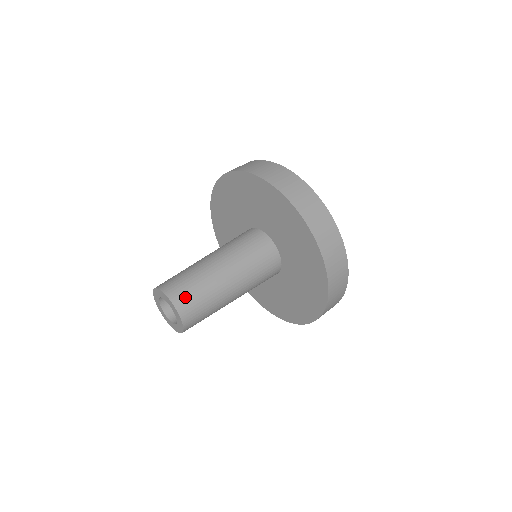
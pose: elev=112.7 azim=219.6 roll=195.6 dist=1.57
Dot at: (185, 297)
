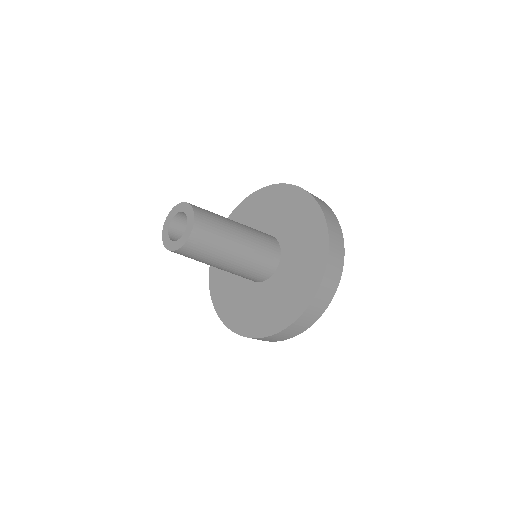
Dot at: (204, 214)
